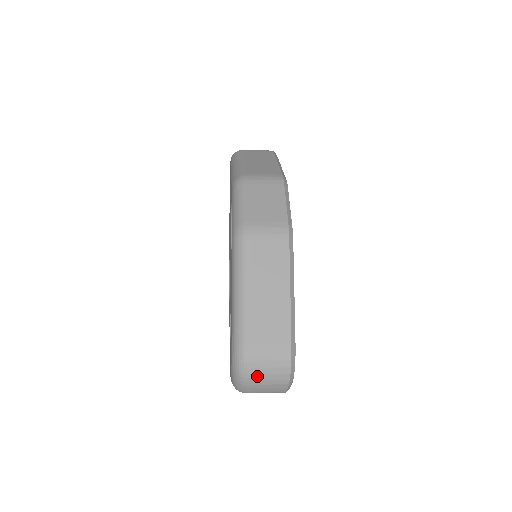
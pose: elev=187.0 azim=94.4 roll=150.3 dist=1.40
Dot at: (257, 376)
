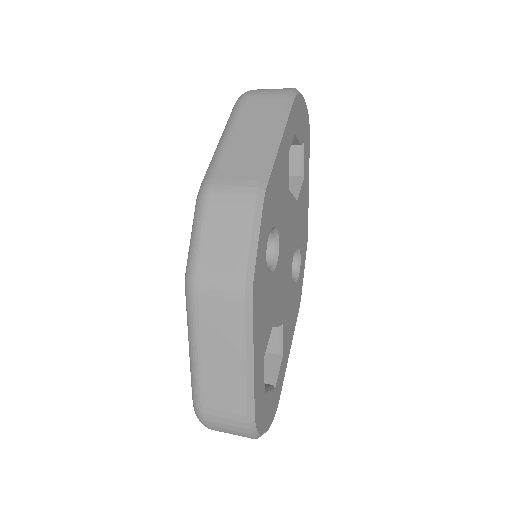
Dot at: (218, 430)
